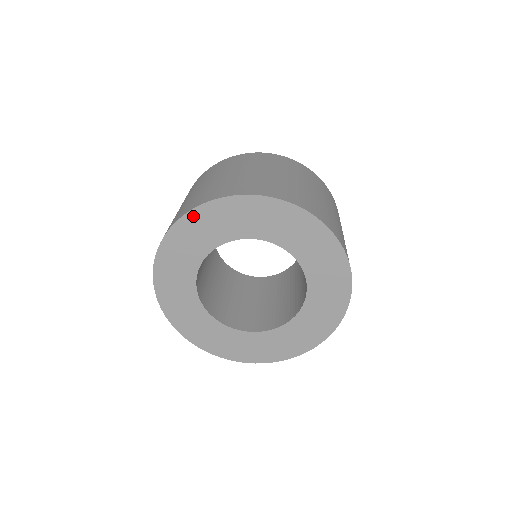
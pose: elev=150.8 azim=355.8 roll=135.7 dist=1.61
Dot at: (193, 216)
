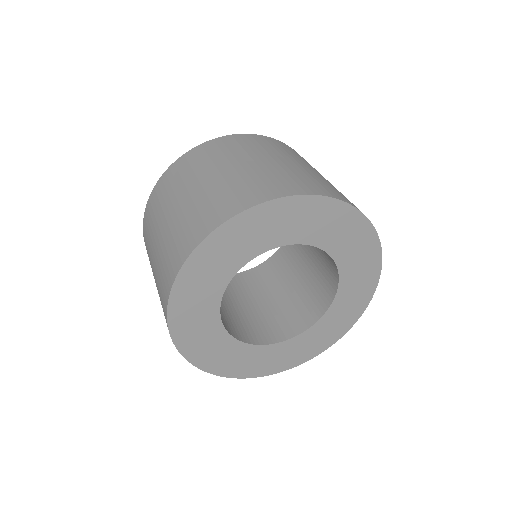
Dot at: (178, 291)
